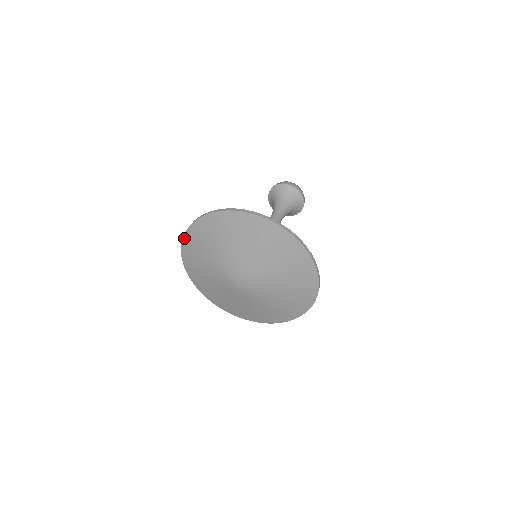
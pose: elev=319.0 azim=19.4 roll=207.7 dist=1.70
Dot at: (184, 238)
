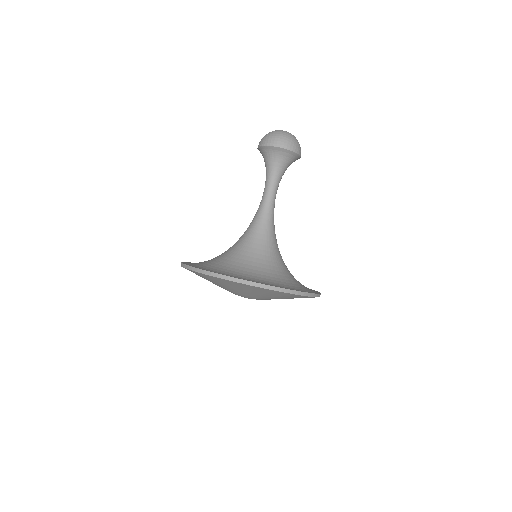
Dot at: occluded
